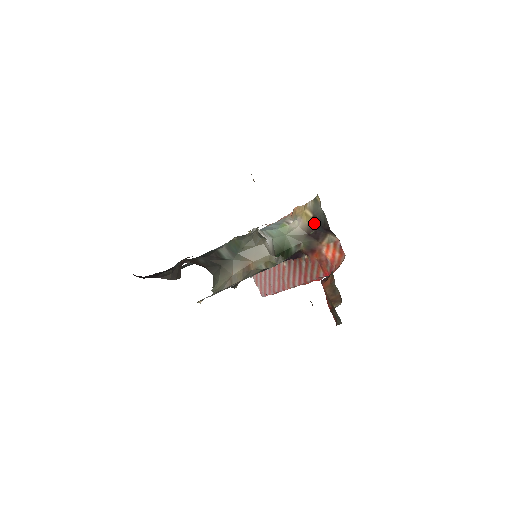
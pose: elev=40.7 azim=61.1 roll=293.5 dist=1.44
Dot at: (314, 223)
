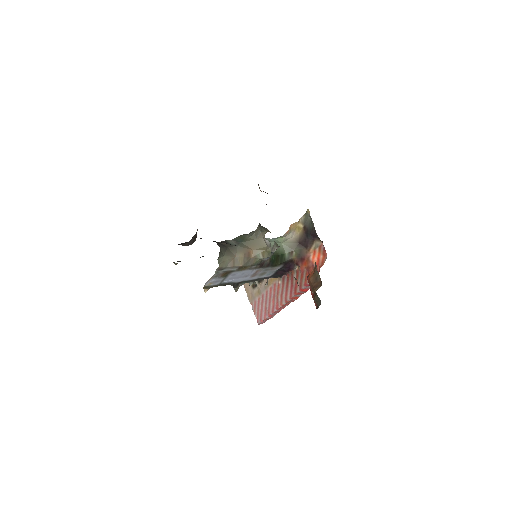
Dot at: (304, 232)
